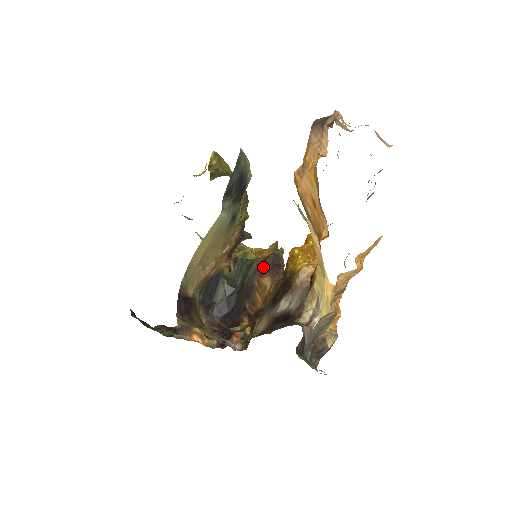
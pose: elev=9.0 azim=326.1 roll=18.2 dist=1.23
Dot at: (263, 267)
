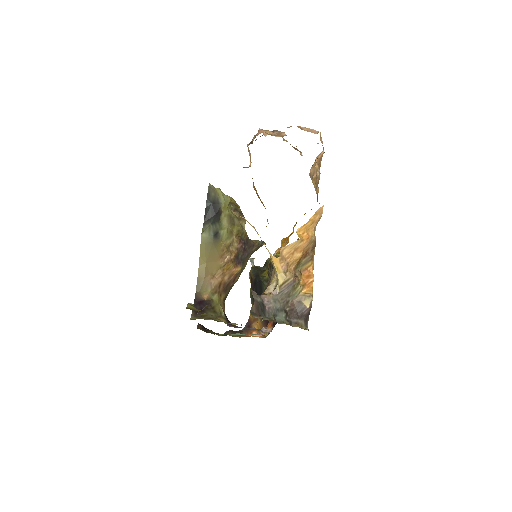
Dot at: occluded
